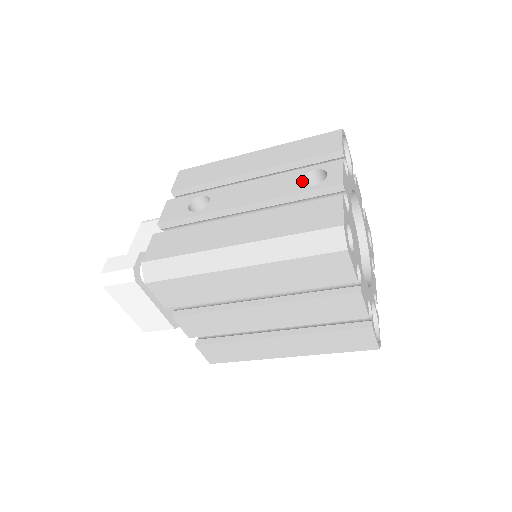
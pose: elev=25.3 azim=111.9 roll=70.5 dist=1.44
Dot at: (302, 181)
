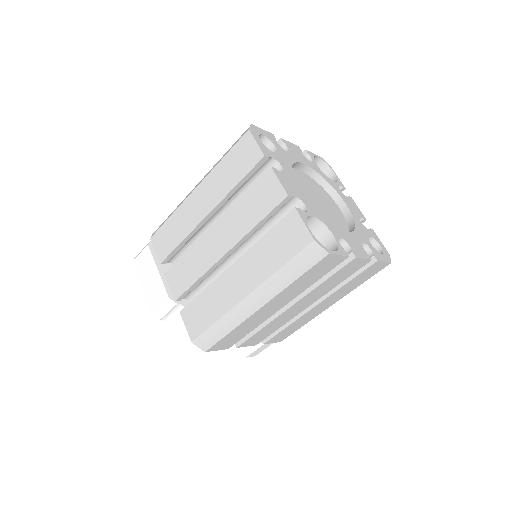
Dot at: occluded
